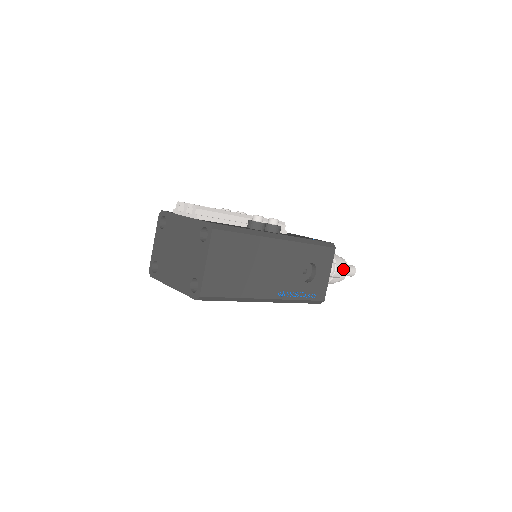
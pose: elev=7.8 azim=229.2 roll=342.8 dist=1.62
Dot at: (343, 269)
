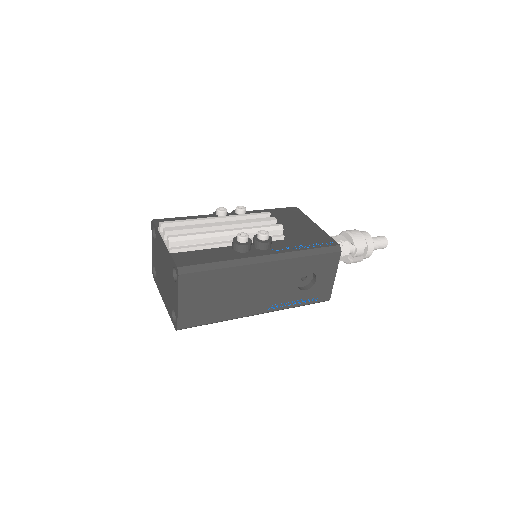
Dot at: (367, 249)
